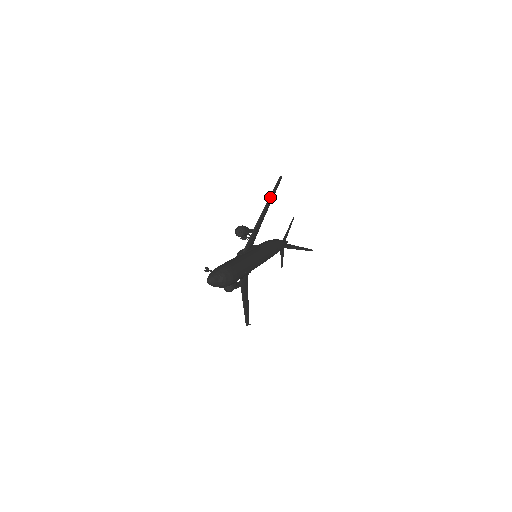
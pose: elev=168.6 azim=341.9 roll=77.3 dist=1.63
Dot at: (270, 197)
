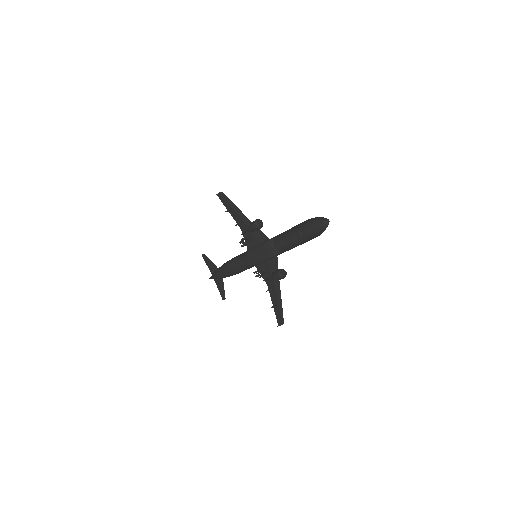
Dot at: (233, 204)
